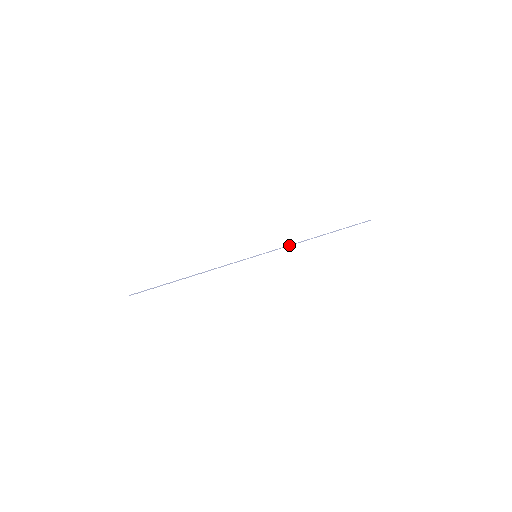
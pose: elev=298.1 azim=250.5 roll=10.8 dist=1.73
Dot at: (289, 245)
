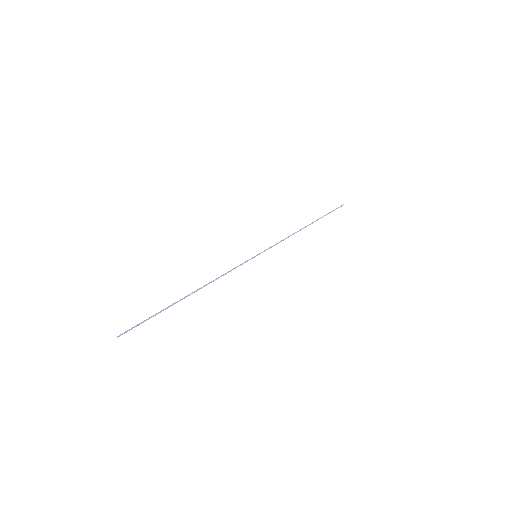
Dot at: (283, 239)
